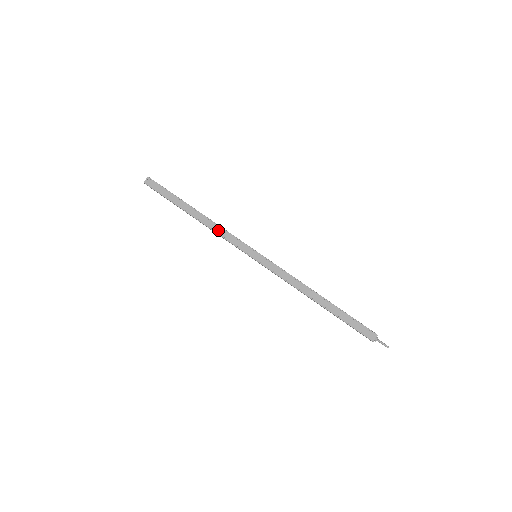
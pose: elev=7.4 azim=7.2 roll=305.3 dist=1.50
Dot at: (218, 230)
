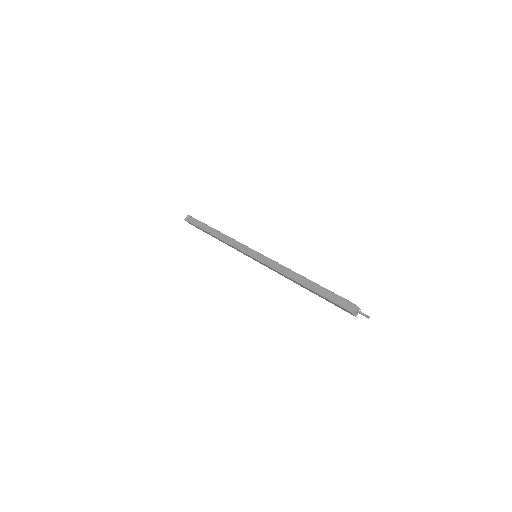
Dot at: (228, 241)
